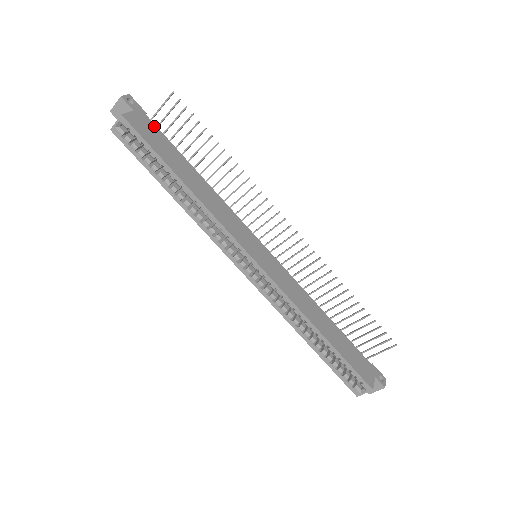
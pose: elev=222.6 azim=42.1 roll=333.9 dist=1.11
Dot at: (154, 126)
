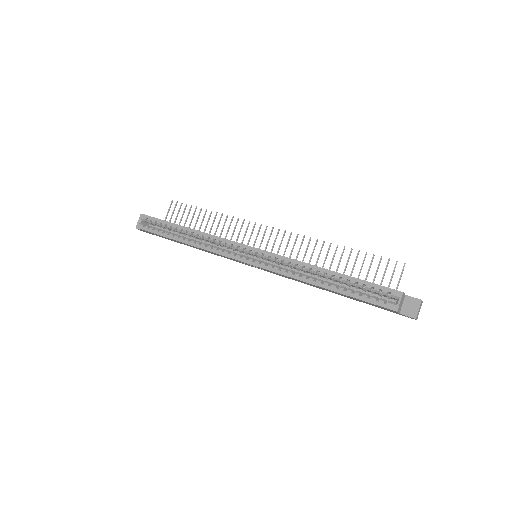
Dot at: occluded
